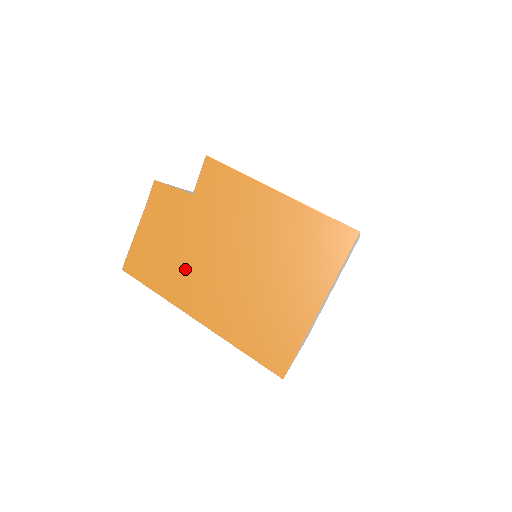
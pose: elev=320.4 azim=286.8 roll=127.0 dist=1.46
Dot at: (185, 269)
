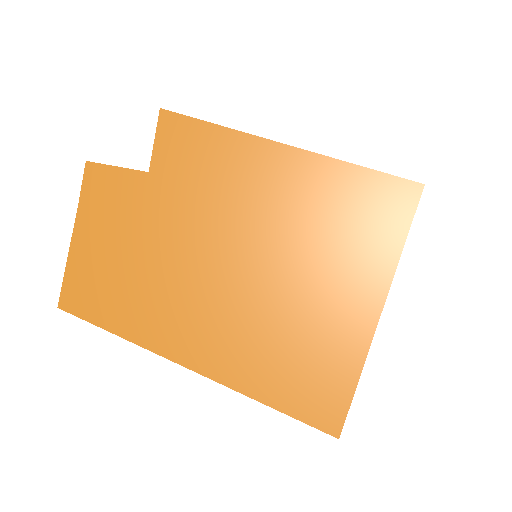
Dot at: (155, 290)
